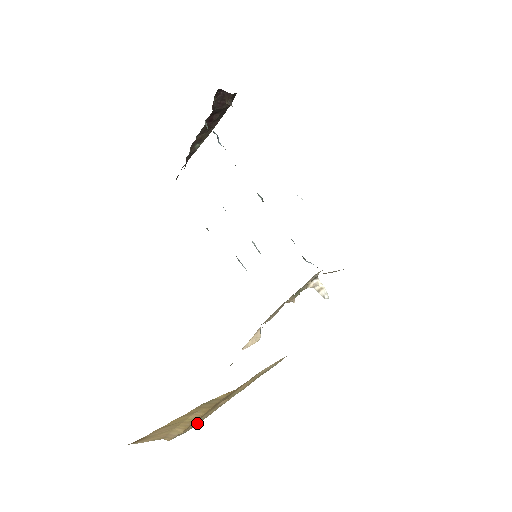
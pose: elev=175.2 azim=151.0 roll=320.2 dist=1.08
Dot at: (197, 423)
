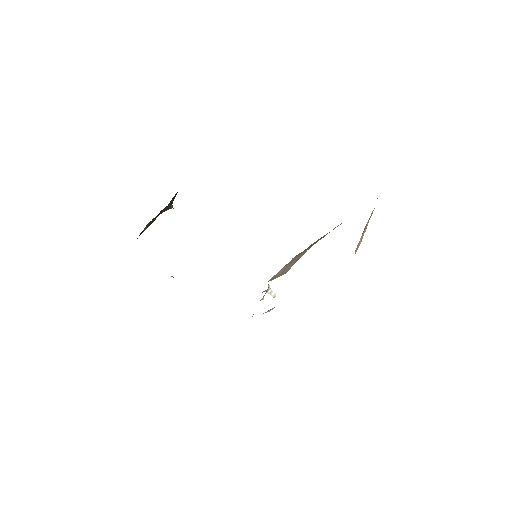
Dot at: occluded
